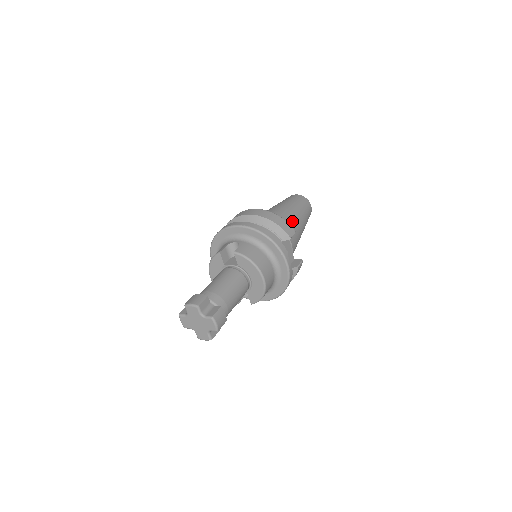
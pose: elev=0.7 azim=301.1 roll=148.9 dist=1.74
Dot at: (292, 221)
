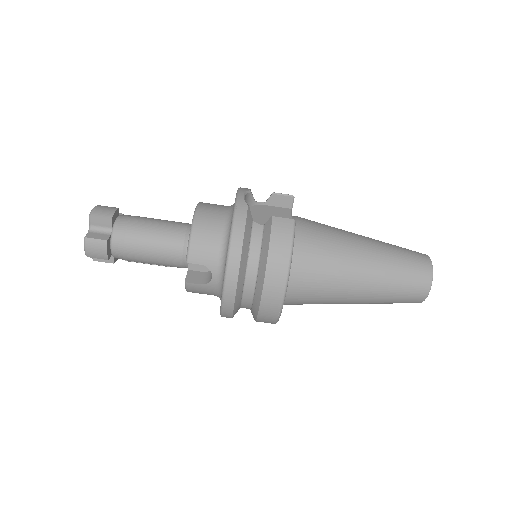
Dot at: occluded
